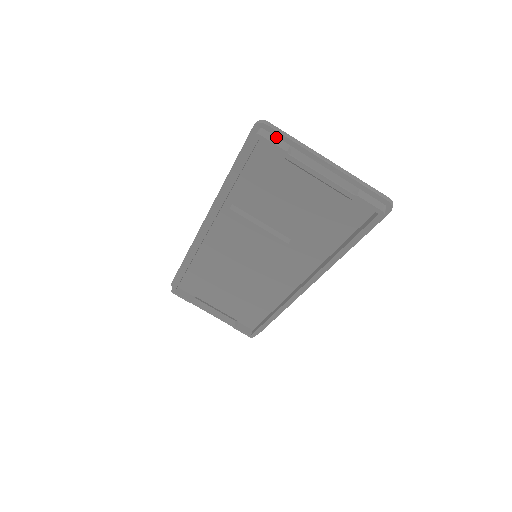
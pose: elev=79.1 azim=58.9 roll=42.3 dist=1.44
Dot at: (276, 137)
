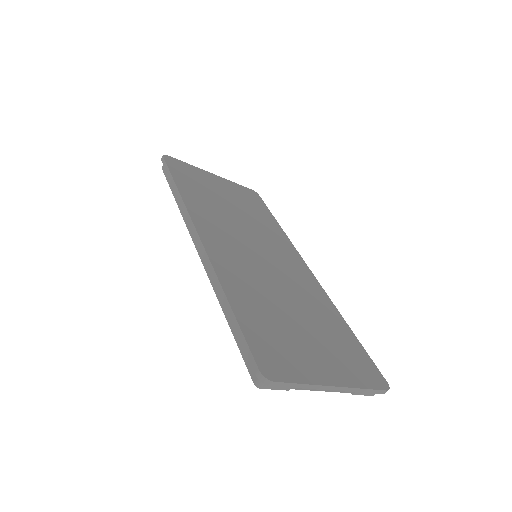
Dot at: occluded
